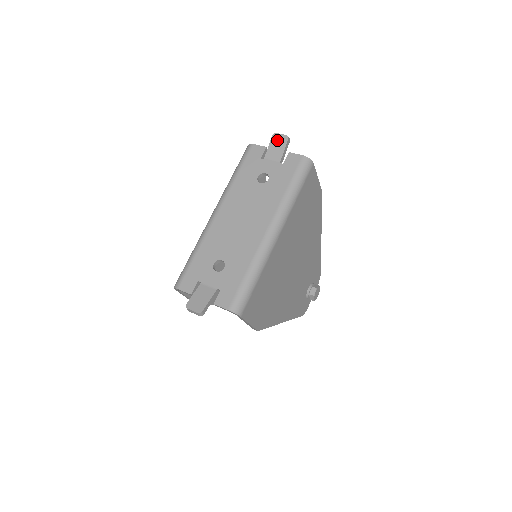
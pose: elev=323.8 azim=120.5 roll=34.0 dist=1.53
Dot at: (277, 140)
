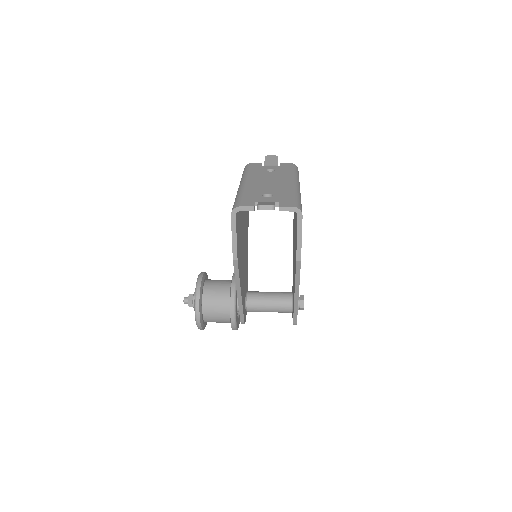
Dot at: (270, 158)
